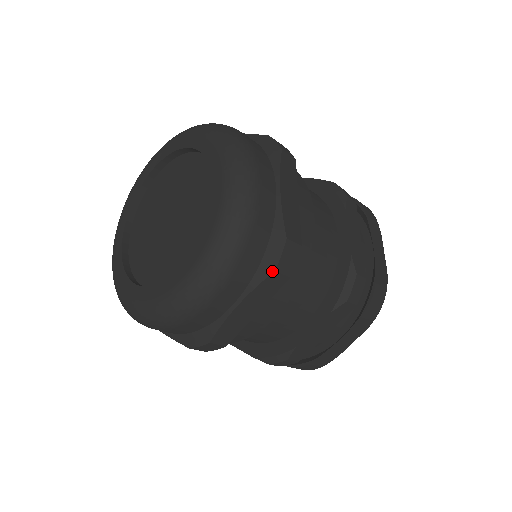
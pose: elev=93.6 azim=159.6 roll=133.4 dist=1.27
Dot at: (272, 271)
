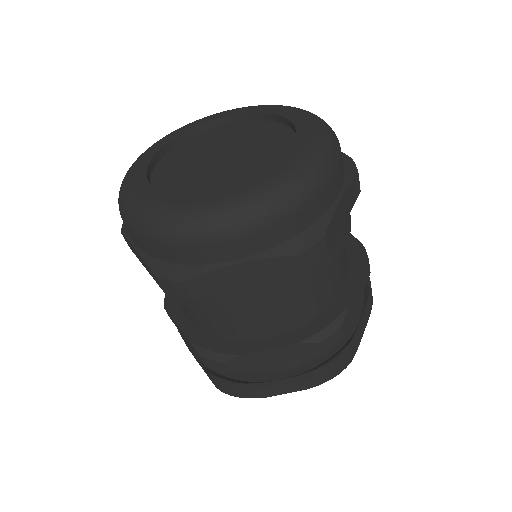
Dot at: (293, 254)
